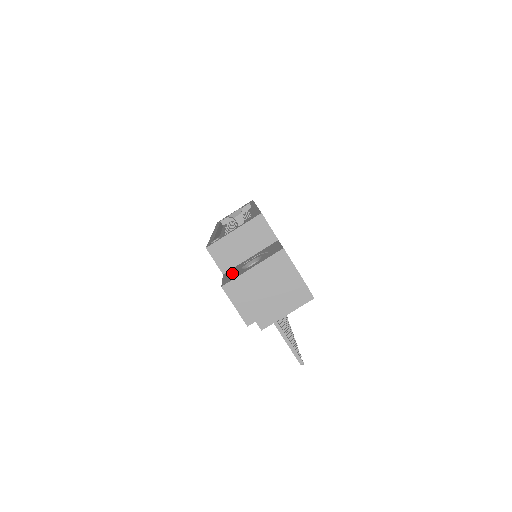
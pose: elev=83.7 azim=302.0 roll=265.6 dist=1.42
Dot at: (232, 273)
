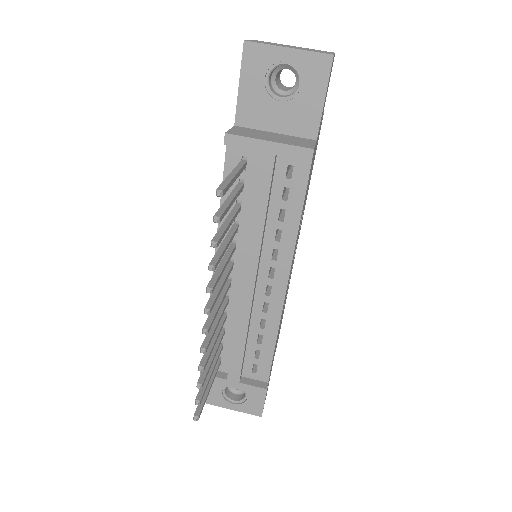
Dot at: occluded
